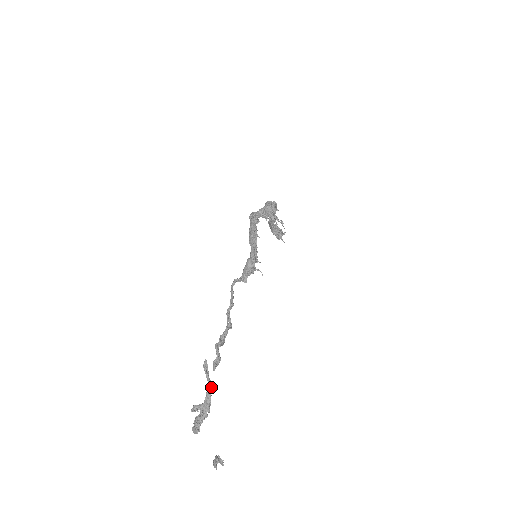
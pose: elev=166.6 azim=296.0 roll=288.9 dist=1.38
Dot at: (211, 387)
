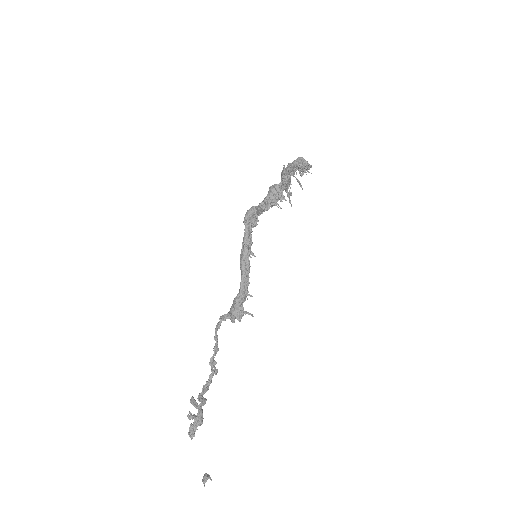
Dot at: (201, 411)
